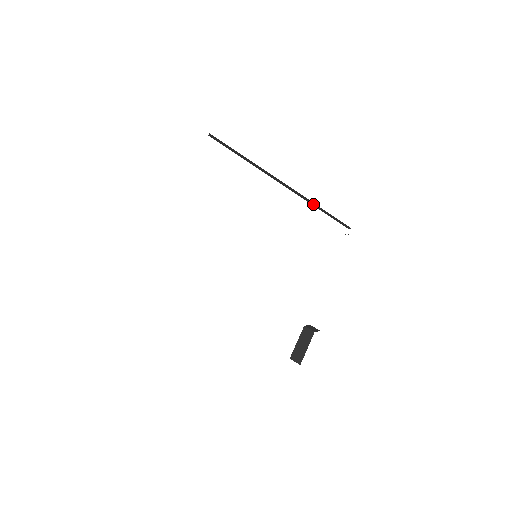
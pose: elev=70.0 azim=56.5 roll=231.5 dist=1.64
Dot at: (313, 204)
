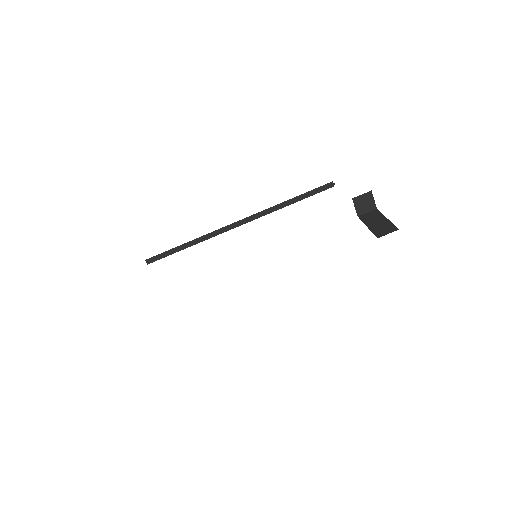
Dot at: (280, 206)
